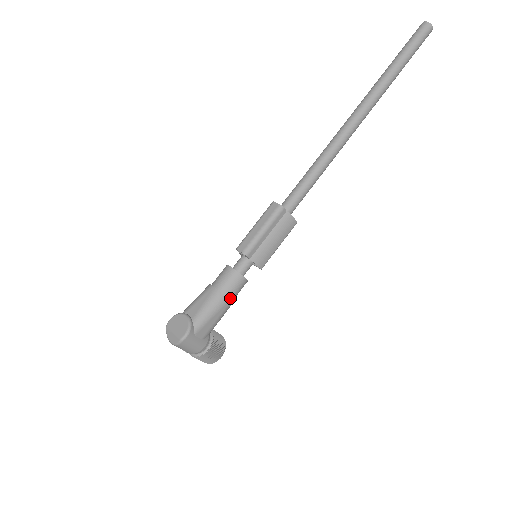
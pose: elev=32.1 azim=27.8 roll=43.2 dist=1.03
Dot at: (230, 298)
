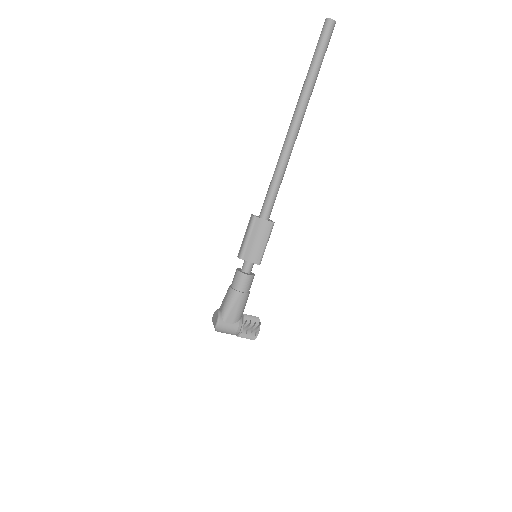
Dot at: (242, 291)
